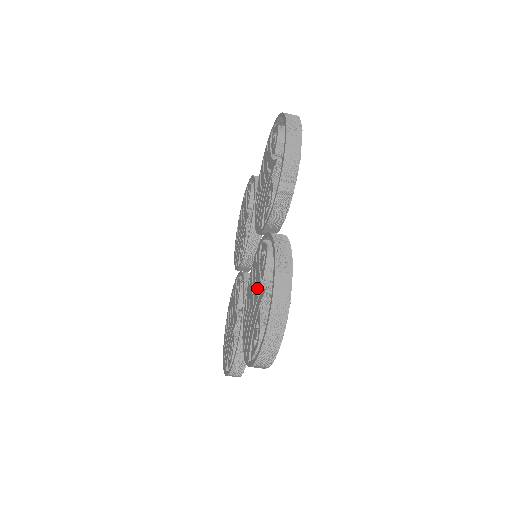
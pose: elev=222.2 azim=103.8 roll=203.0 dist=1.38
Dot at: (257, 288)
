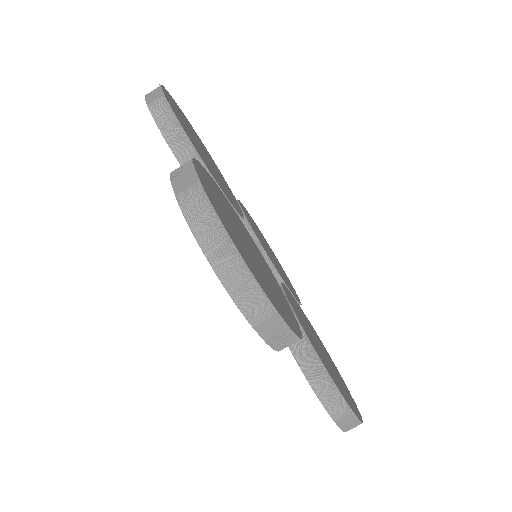
Dot at: occluded
